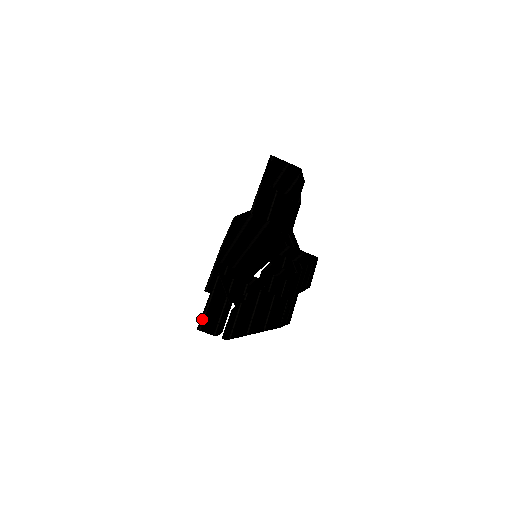
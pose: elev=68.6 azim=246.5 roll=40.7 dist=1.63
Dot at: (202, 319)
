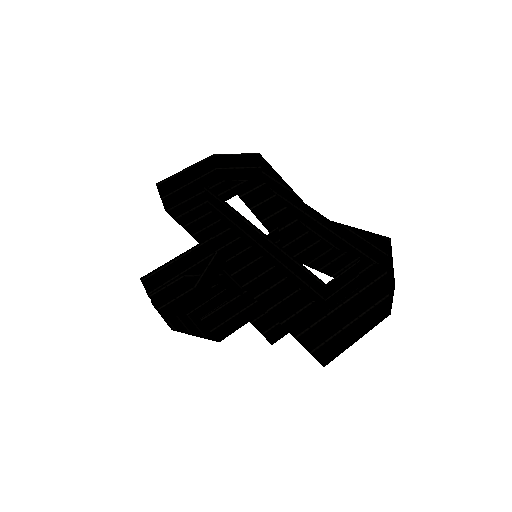
Dot at: (154, 272)
